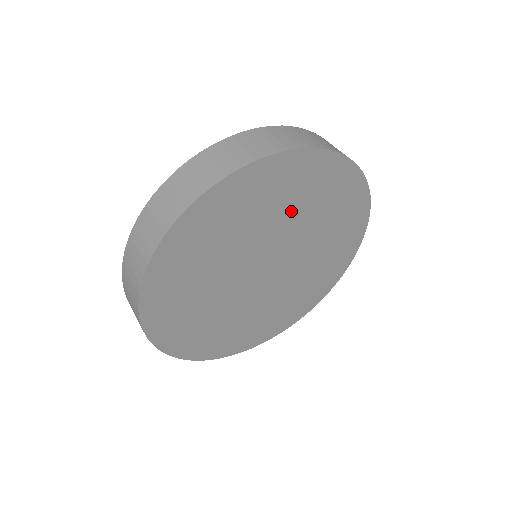
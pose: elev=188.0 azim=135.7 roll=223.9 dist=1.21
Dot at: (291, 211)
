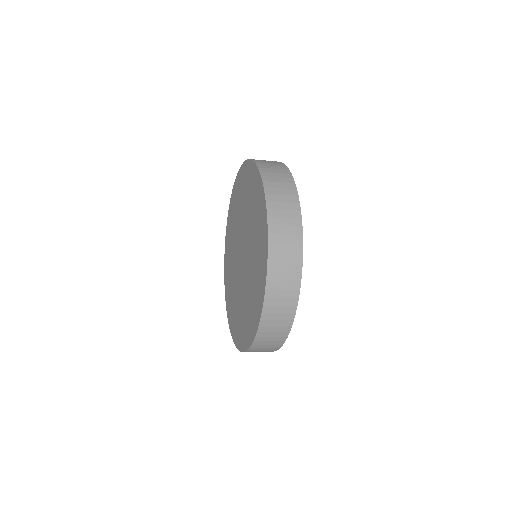
Dot at: occluded
